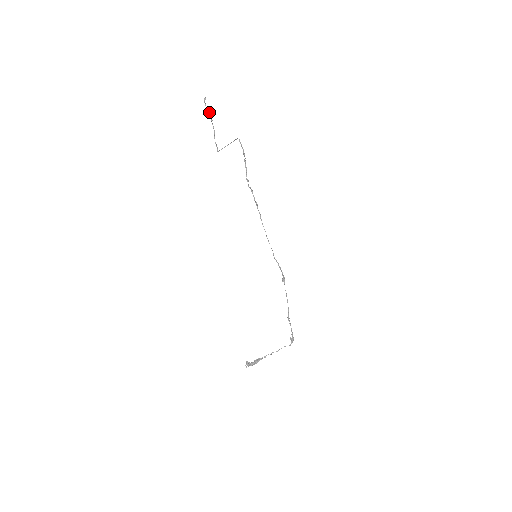
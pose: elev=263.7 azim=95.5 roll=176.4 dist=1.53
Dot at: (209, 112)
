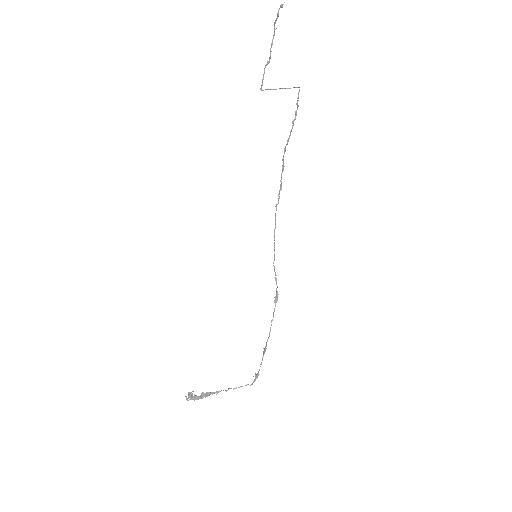
Dot at: occluded
